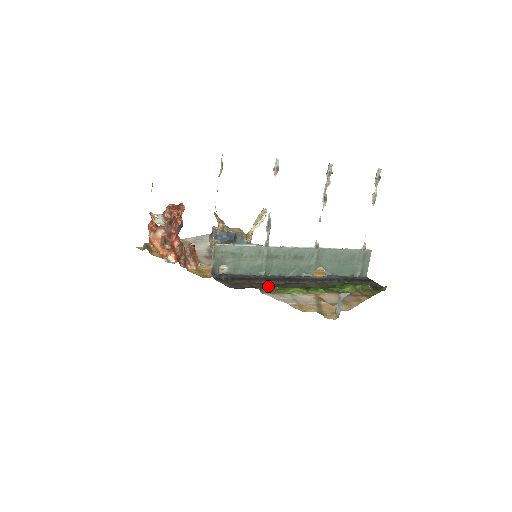
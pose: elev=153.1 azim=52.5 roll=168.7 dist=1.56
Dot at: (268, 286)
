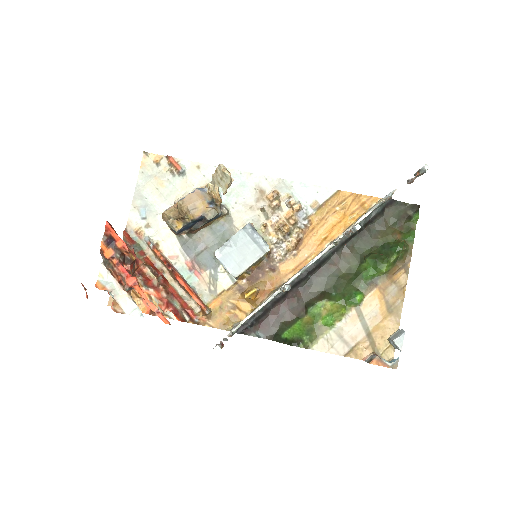
Dot at: (295, 300)
